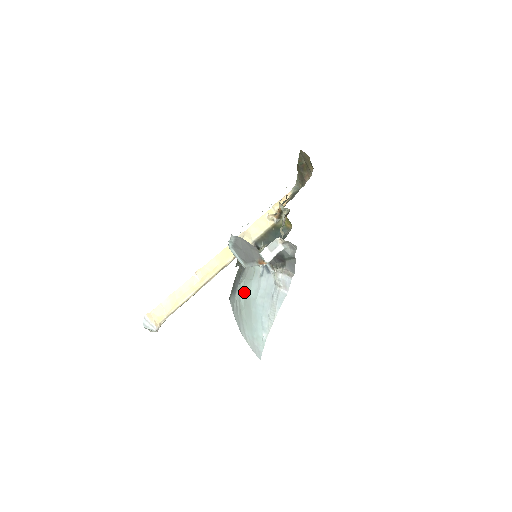
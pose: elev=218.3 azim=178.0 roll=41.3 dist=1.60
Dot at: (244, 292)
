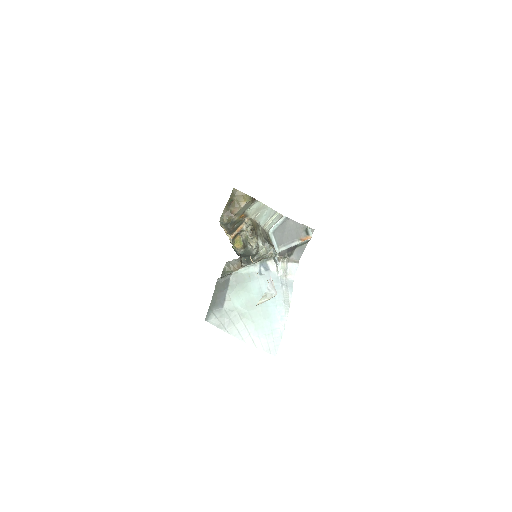
Dot at: (243, 296)
